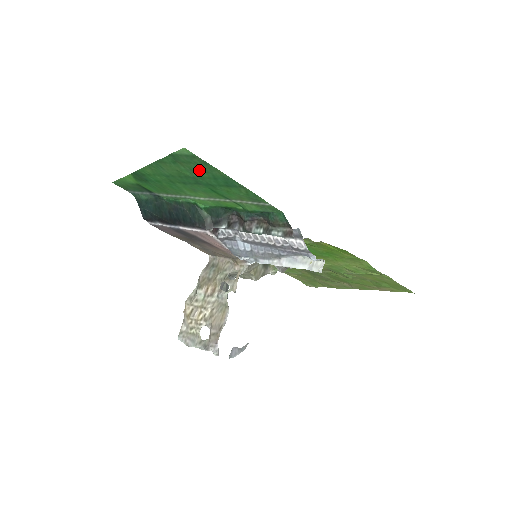
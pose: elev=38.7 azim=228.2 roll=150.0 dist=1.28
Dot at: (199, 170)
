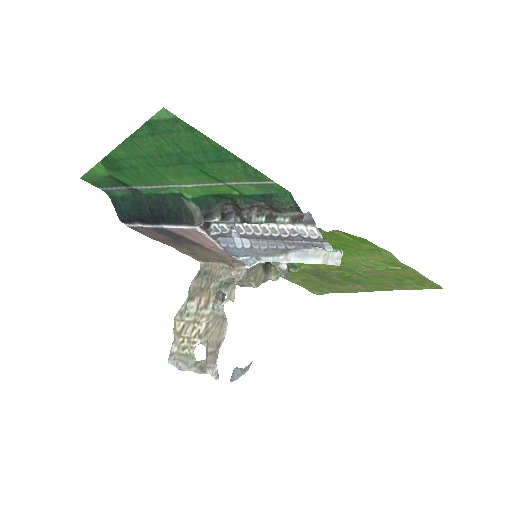
Dot at: (184, 141)
